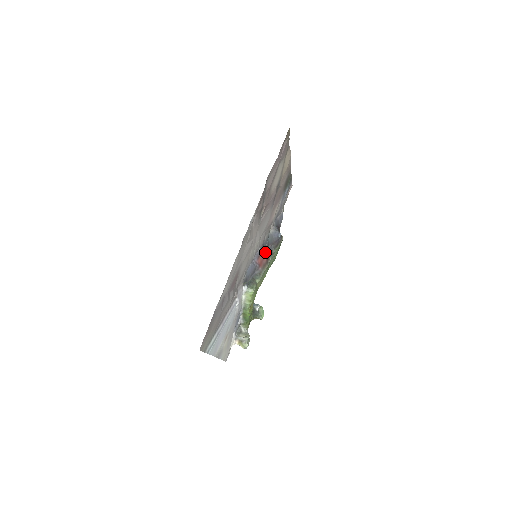
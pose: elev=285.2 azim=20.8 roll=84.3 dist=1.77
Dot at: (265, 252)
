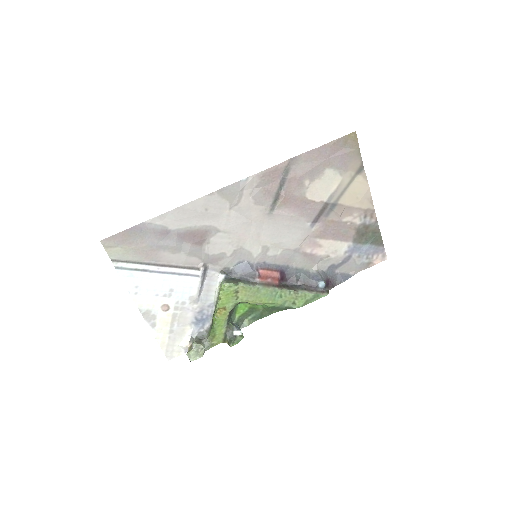
Dot at: (287, 283)
